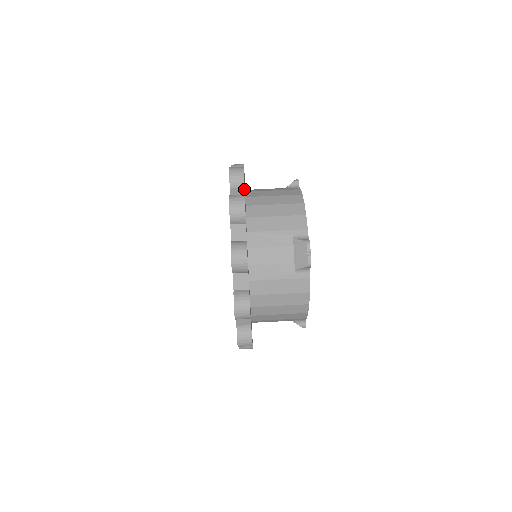
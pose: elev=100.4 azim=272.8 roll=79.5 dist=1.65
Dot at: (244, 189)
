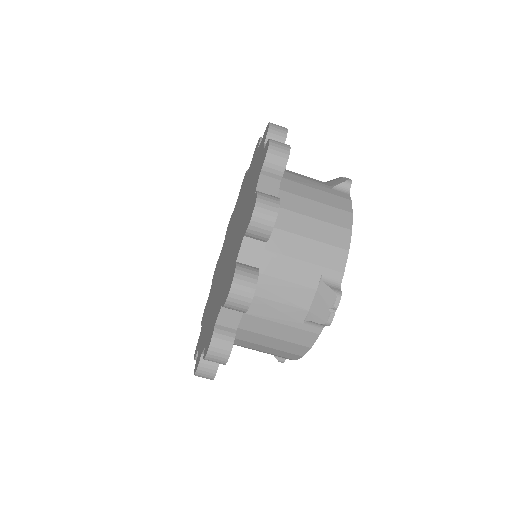
Dot at: occluded
